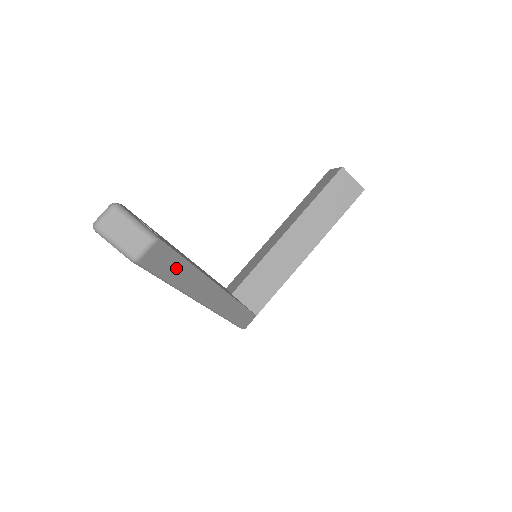
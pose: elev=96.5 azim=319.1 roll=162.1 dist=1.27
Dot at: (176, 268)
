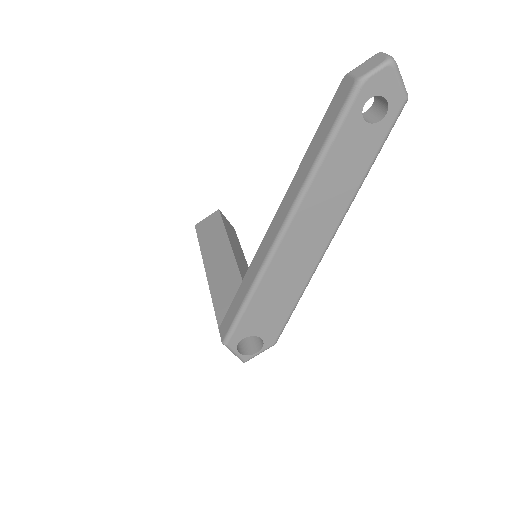
Dot at: occluded
